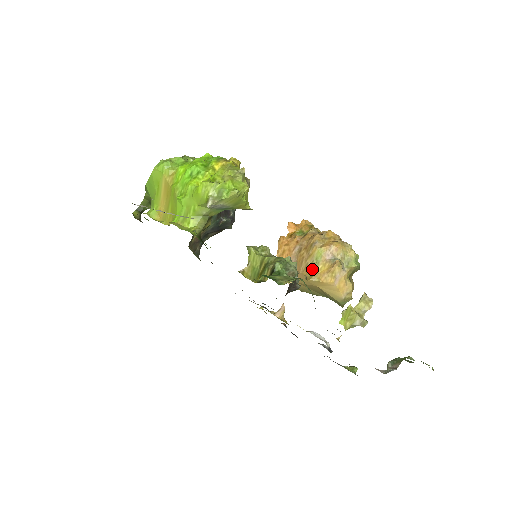
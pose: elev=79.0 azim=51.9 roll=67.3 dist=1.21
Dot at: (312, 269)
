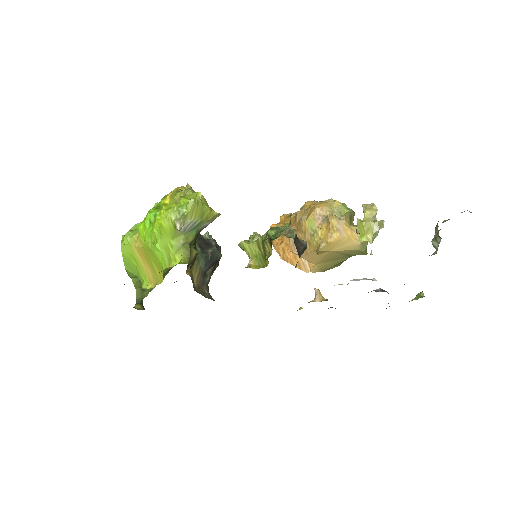
Dot at: (315, 240)
